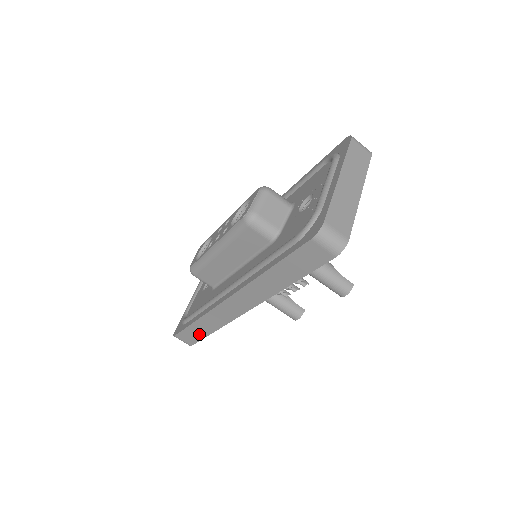
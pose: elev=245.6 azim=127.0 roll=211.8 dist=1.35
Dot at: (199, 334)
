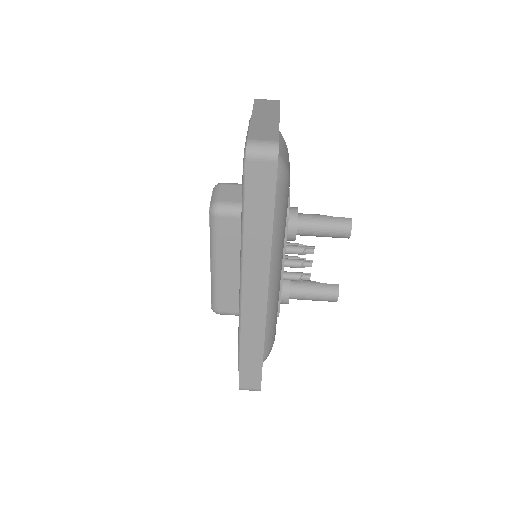
Dot at: (255, 366)
